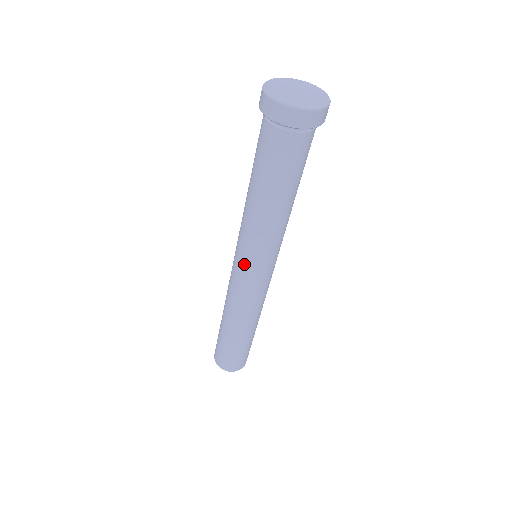
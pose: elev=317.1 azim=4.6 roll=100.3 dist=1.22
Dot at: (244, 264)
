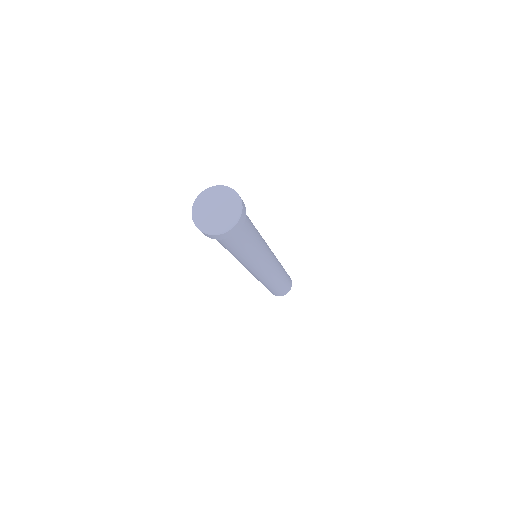
Dot at: (255, 271)
